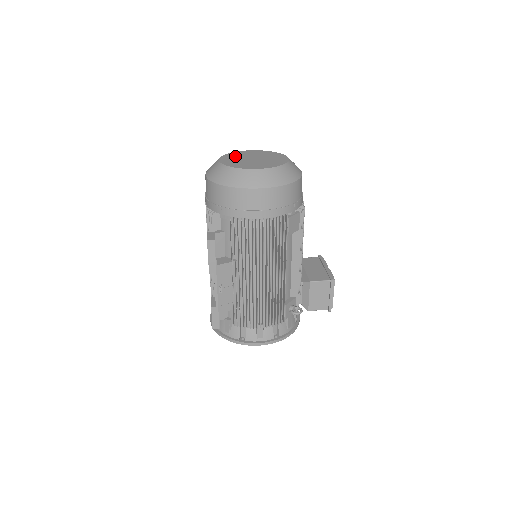
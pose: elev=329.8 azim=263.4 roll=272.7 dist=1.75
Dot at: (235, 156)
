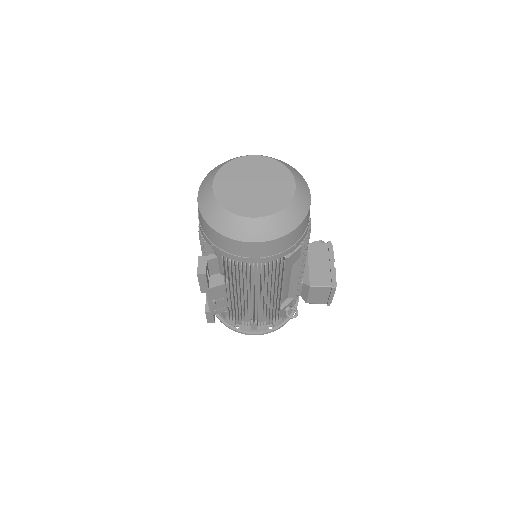
Dot at: (233, 174)
